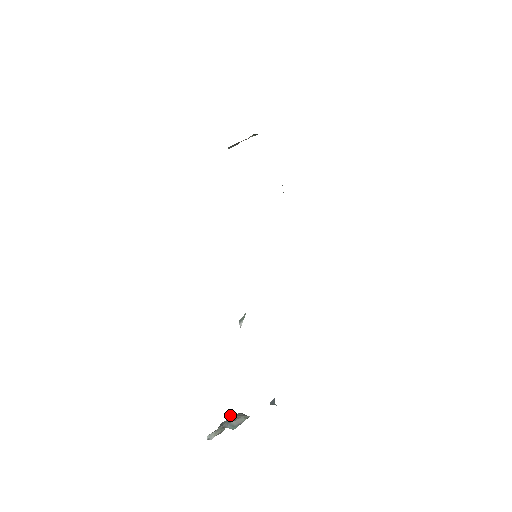
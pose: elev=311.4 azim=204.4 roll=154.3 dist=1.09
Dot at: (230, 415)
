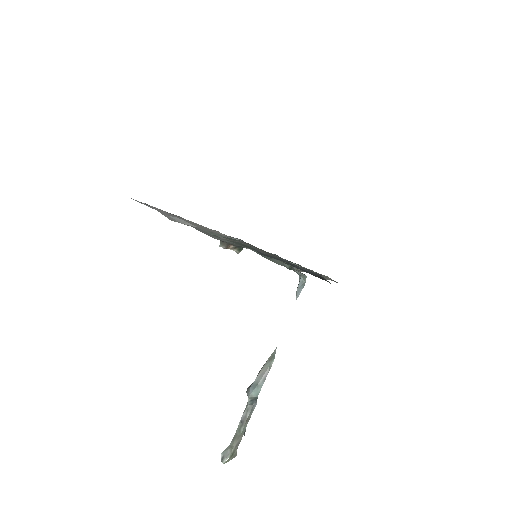
Dot at: occluded
